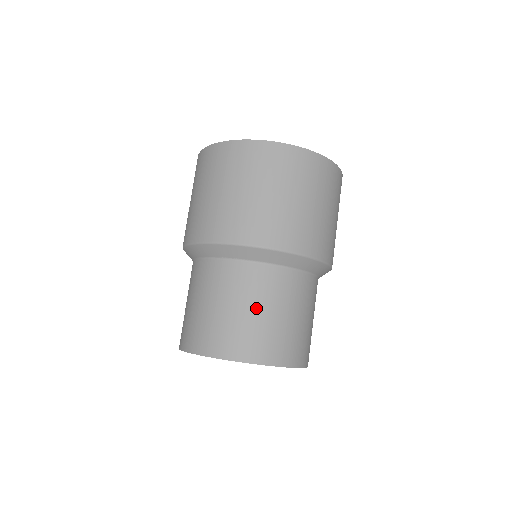
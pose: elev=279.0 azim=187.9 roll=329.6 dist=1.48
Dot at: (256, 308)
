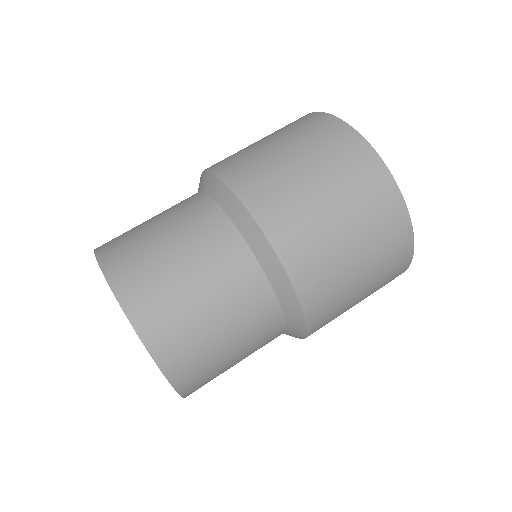
Dot at: (159, 224)
